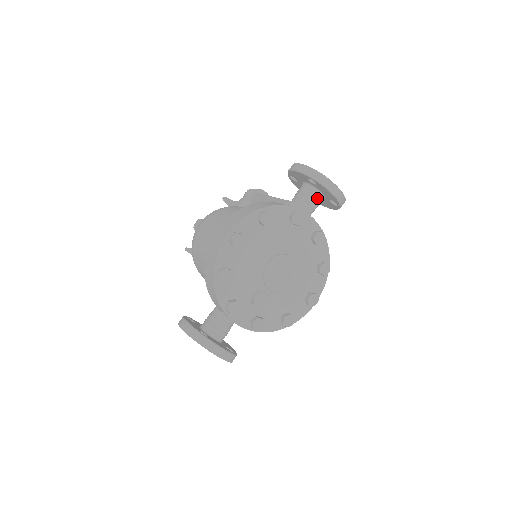
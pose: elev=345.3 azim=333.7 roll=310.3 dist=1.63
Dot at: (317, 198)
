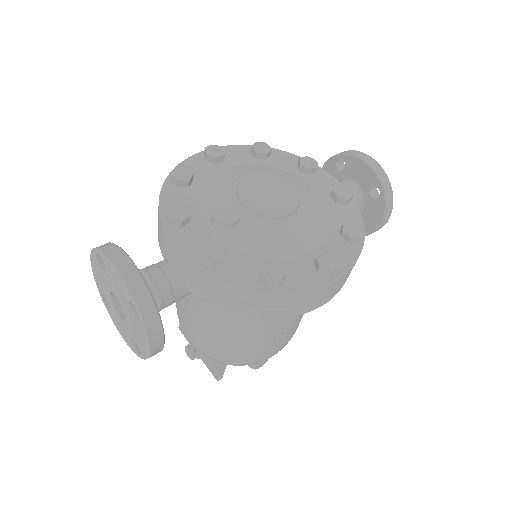
Dot at: (350, 188)
